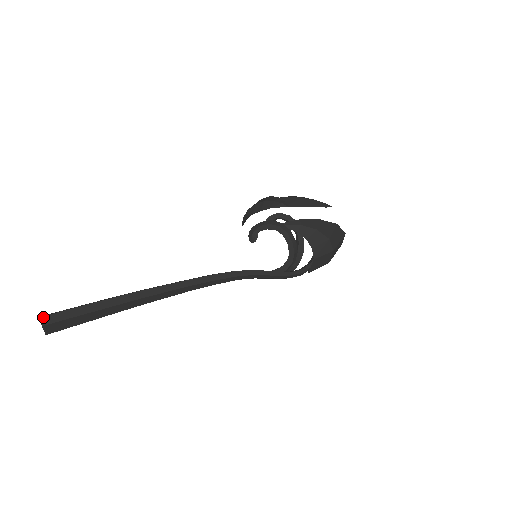
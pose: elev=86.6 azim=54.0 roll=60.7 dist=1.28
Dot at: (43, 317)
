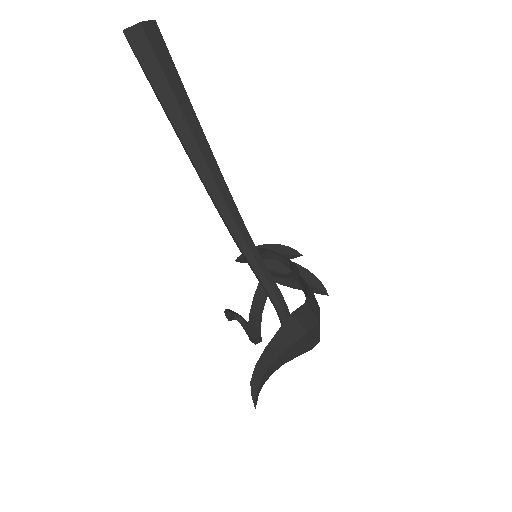
Dot at: occluded
